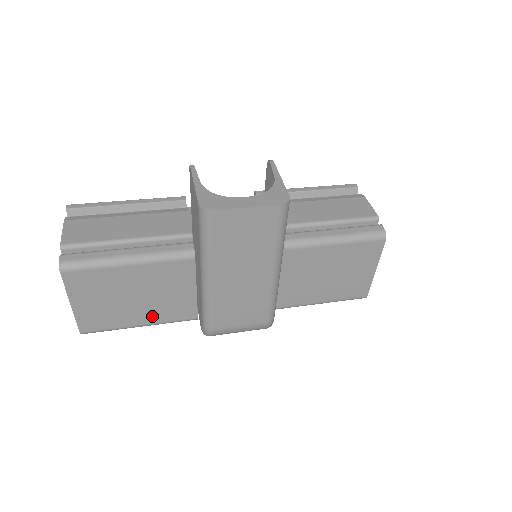
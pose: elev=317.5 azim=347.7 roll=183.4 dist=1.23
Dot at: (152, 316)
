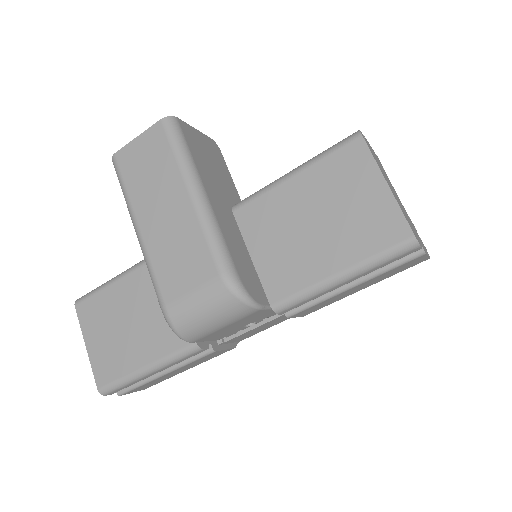
Dot at: (151, 349)
